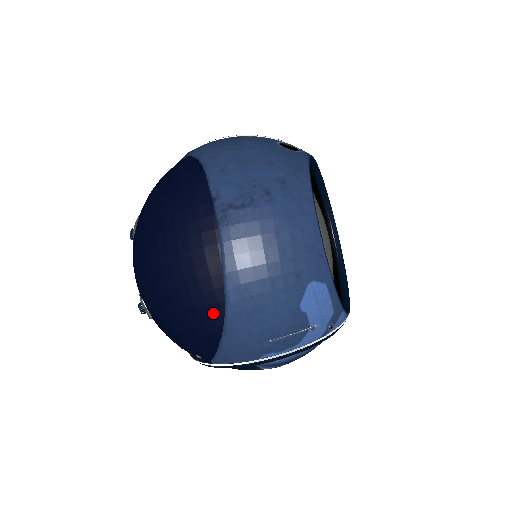
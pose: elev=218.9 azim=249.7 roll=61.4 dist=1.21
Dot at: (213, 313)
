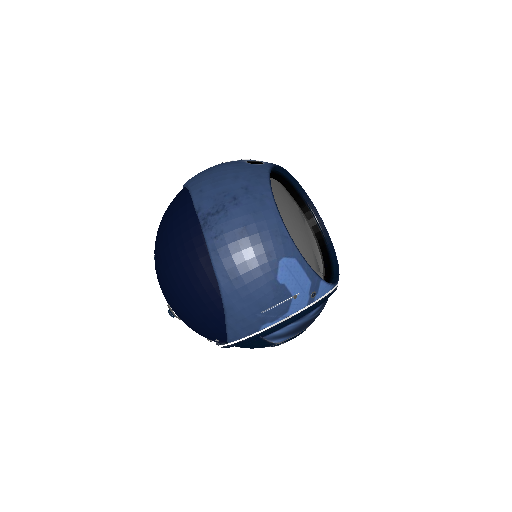
Dot at: (213, 298)
